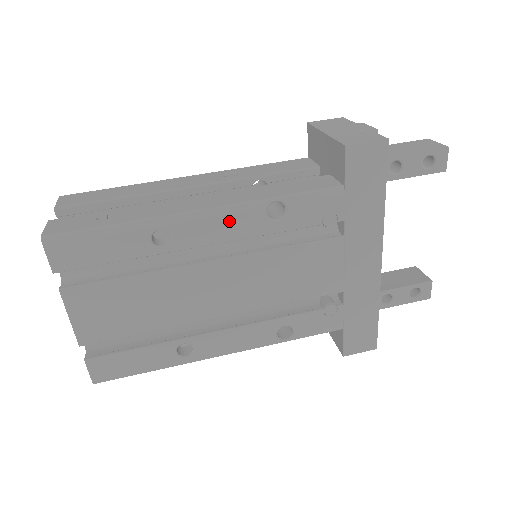
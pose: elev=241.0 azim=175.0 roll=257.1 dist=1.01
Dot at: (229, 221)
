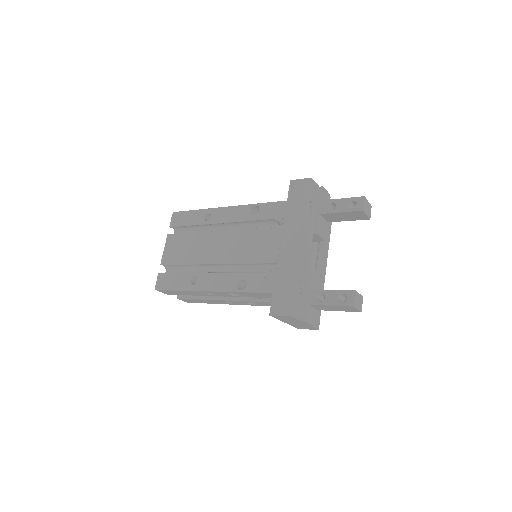
Dot at: (234, 212)
